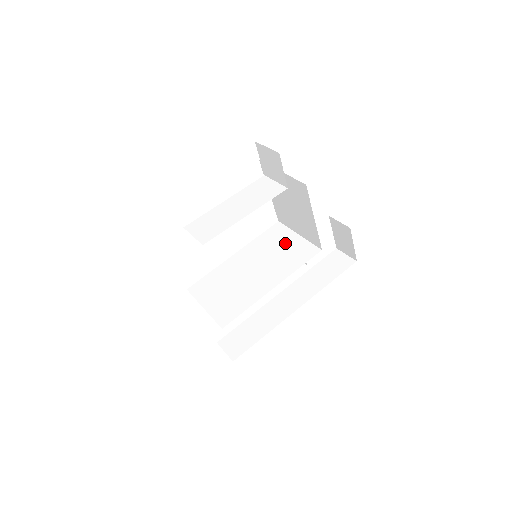
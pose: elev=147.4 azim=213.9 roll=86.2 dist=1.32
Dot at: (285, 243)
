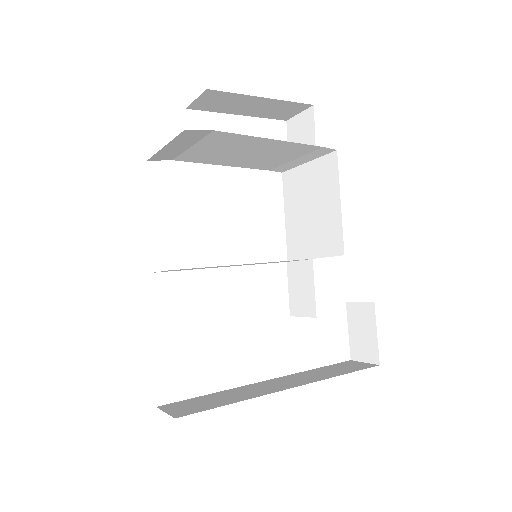
Dot at: occluded
